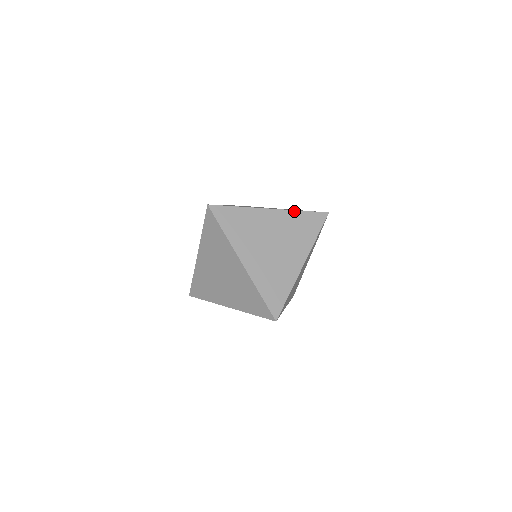
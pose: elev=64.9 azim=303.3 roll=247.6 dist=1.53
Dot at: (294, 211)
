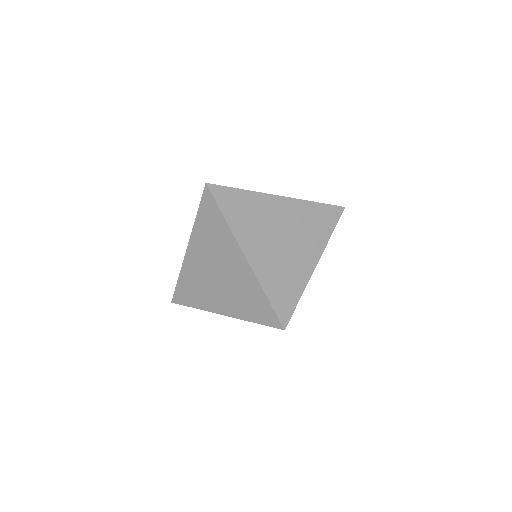
Dot at: (306, 201)
